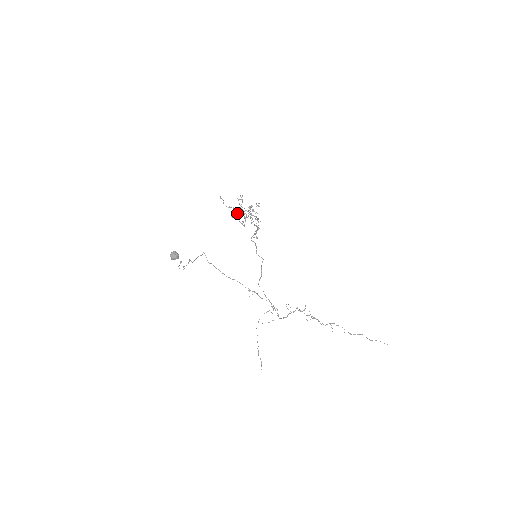
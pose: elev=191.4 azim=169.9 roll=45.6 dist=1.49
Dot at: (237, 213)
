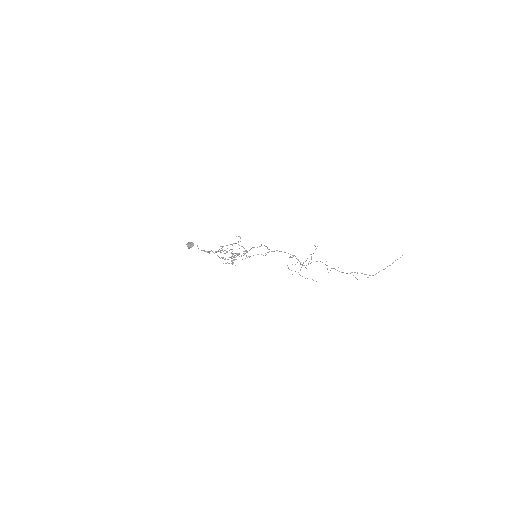
Dot at: (224, 259)
